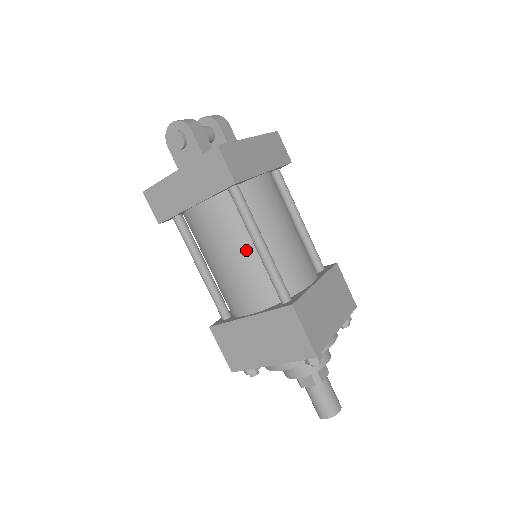
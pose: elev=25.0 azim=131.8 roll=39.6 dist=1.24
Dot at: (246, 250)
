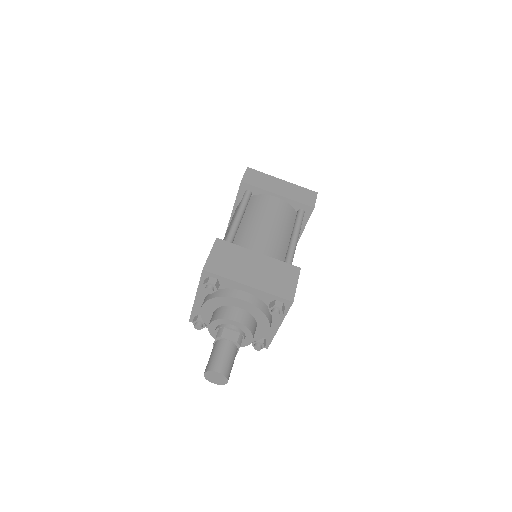
Dot at: occluded
